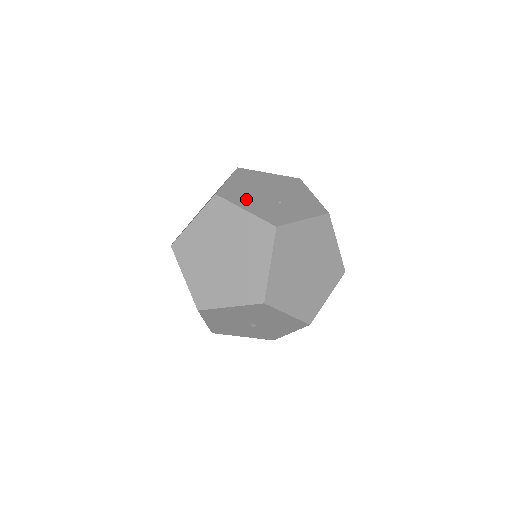
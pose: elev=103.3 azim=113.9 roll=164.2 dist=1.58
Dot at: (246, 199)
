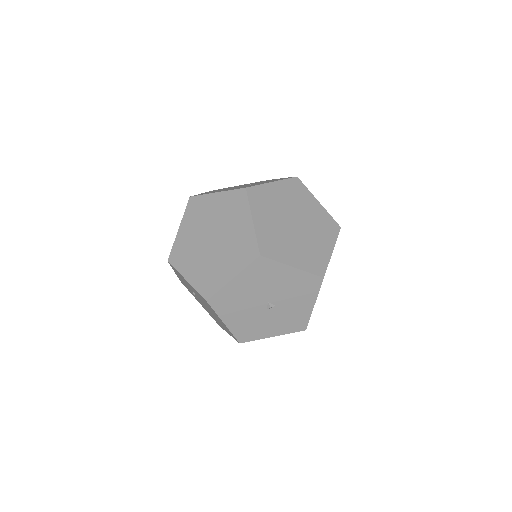
Dot at: occluded
